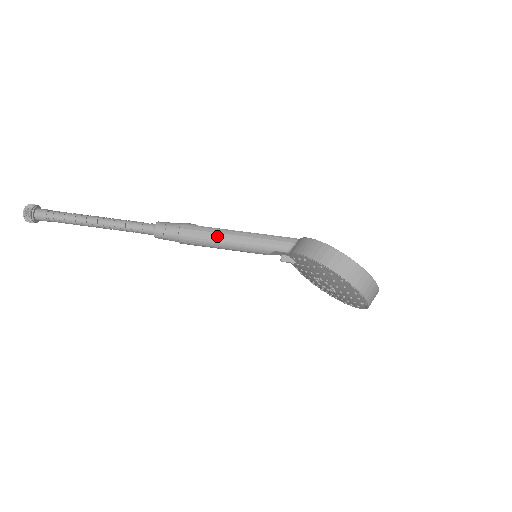
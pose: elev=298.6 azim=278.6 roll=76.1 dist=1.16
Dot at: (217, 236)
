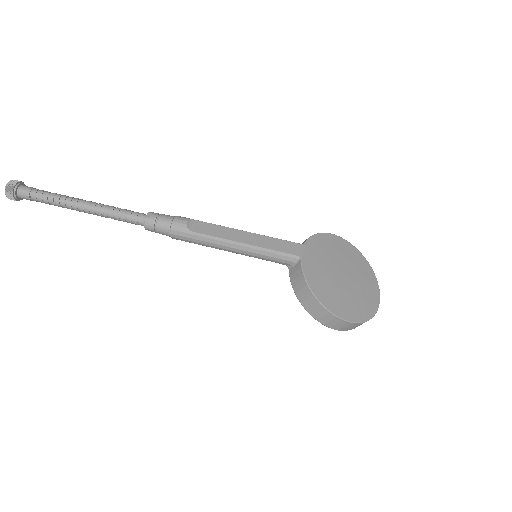
Dot at: (211, 246)
